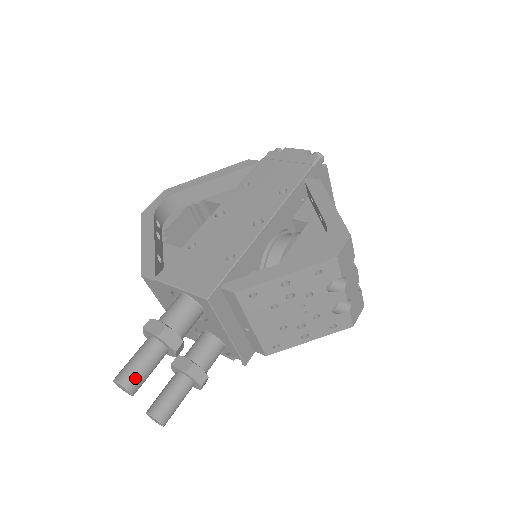
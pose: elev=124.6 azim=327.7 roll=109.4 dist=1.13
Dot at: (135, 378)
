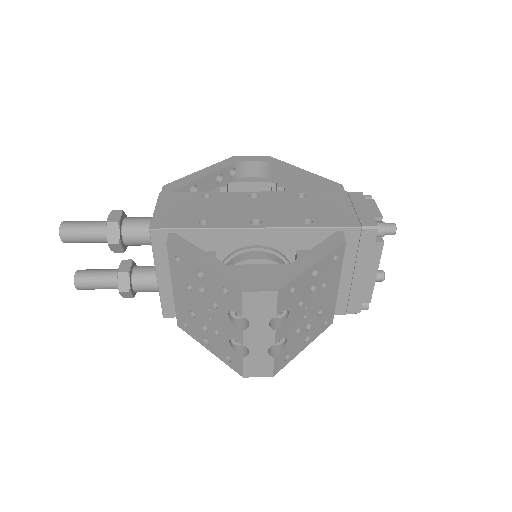
Dot at: (70, 232)
